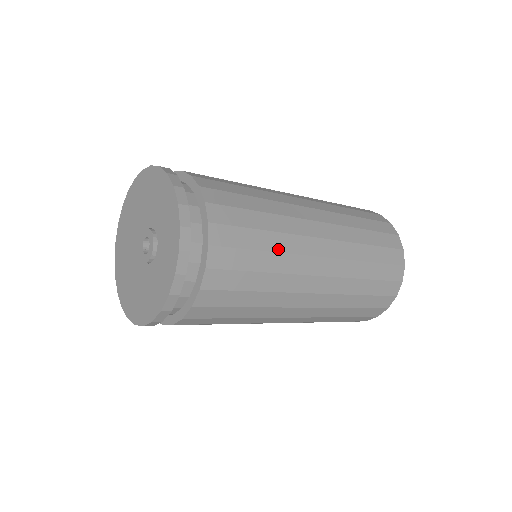
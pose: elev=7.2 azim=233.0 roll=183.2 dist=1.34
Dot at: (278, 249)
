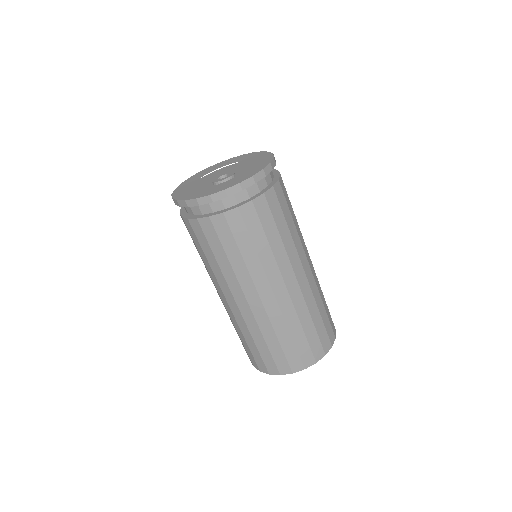
Dot at: (285, 243)
